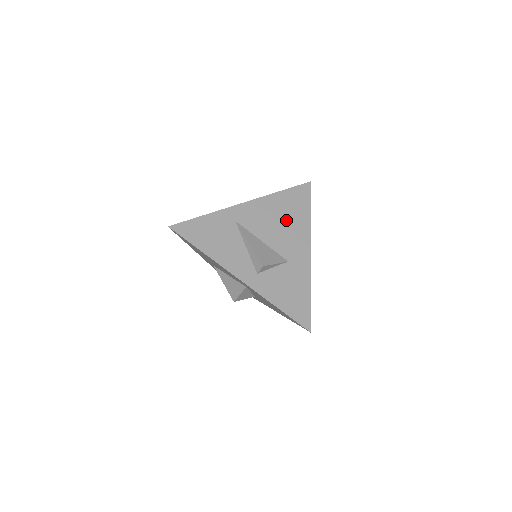
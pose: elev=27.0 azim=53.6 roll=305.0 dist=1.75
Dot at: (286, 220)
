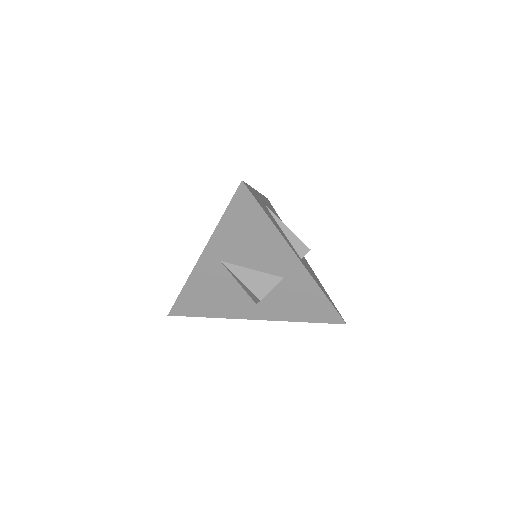
Dot at: occluded
